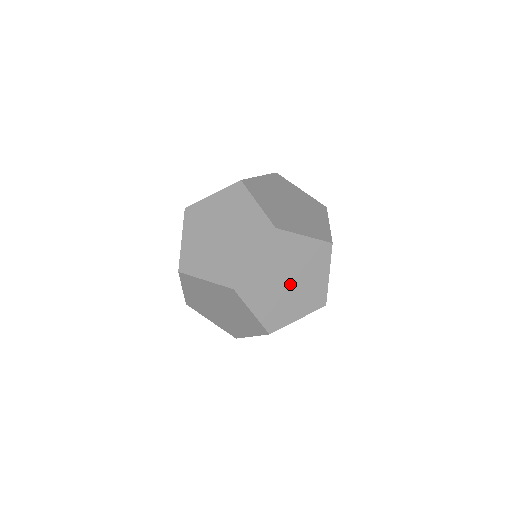
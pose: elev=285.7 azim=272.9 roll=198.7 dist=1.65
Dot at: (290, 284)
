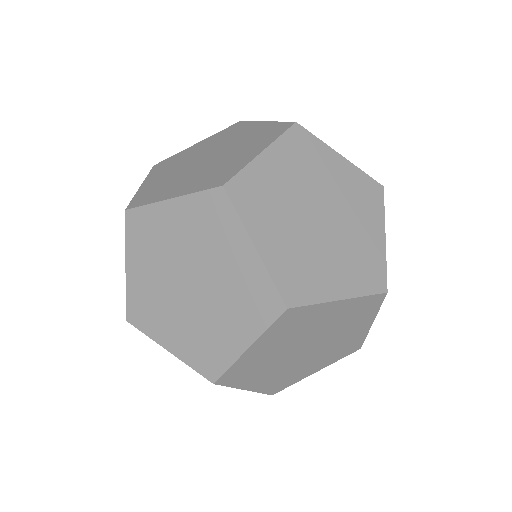
Dot at: (307, 350)
